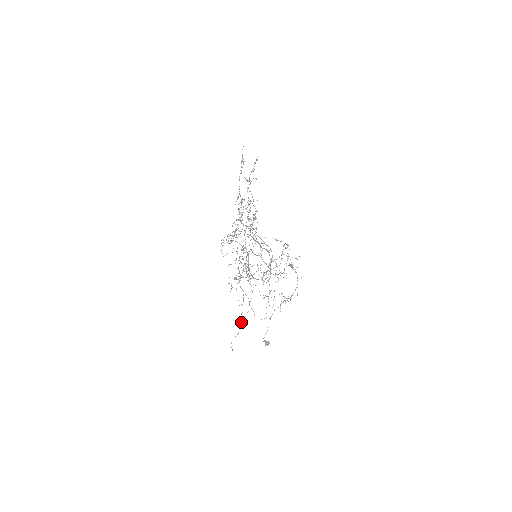
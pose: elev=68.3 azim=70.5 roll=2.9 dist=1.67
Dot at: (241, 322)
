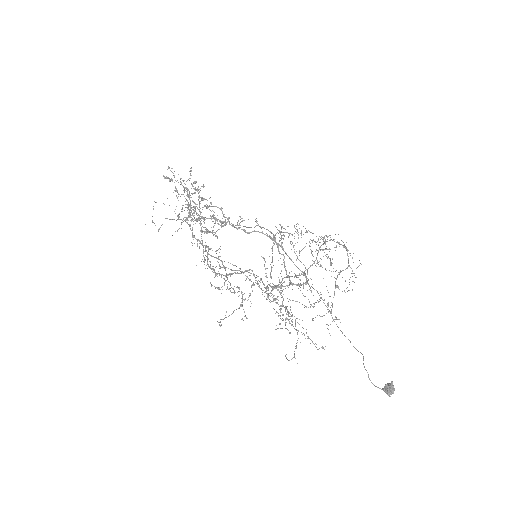
Dot at: (227, 287)
